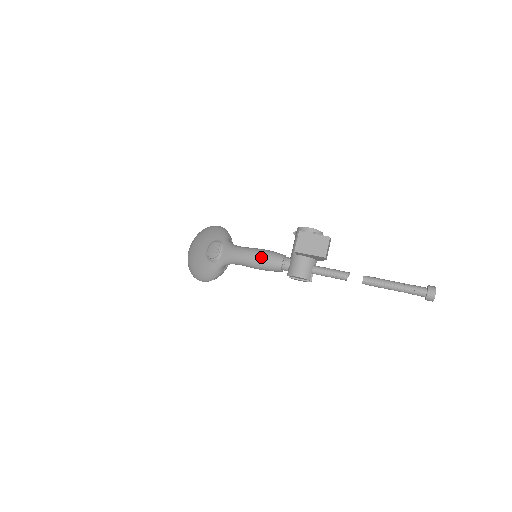
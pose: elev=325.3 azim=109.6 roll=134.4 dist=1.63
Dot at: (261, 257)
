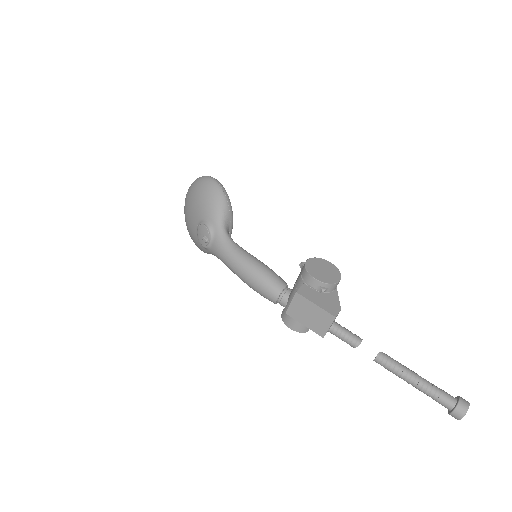
Dot at: (252, 282)
